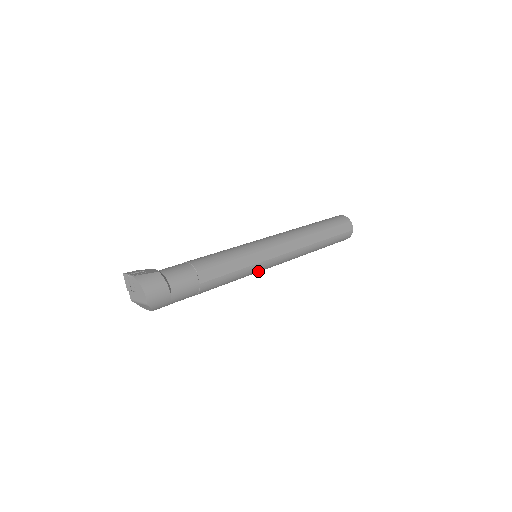
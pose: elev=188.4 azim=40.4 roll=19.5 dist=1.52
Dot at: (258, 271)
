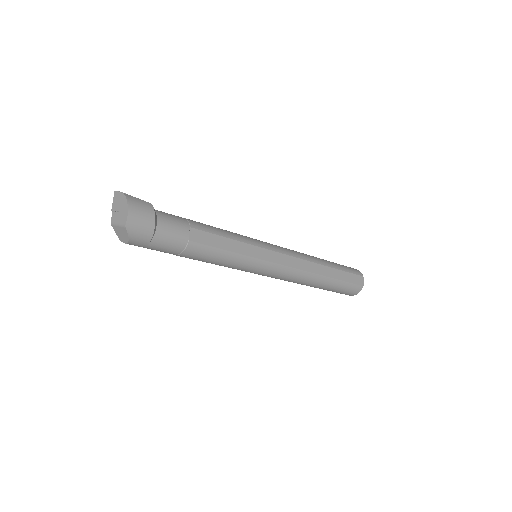
Dot at: (253, 269)
